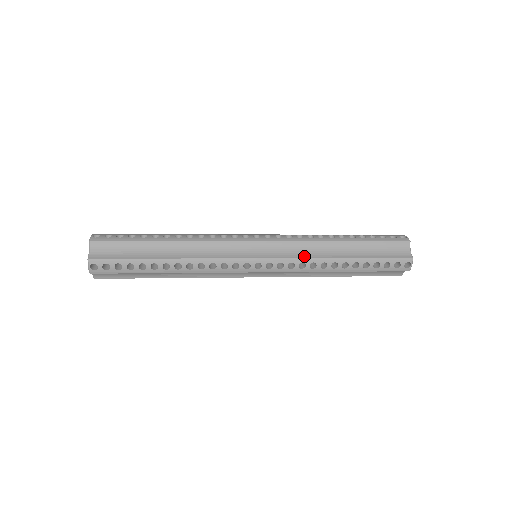
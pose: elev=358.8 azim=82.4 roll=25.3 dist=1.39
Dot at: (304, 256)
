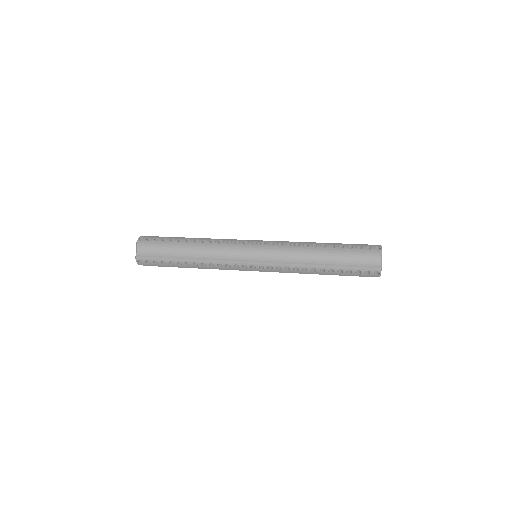
Dot at: (289, 262)
